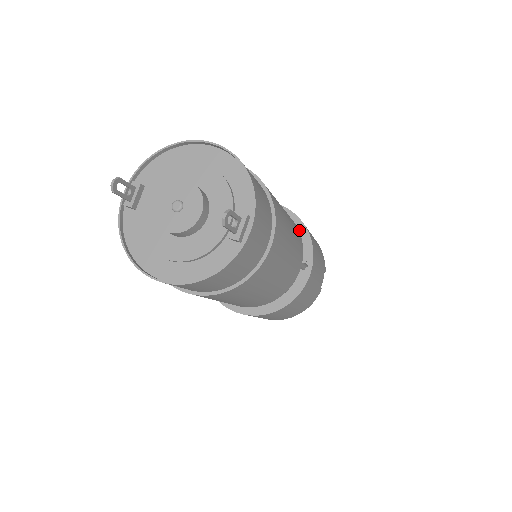
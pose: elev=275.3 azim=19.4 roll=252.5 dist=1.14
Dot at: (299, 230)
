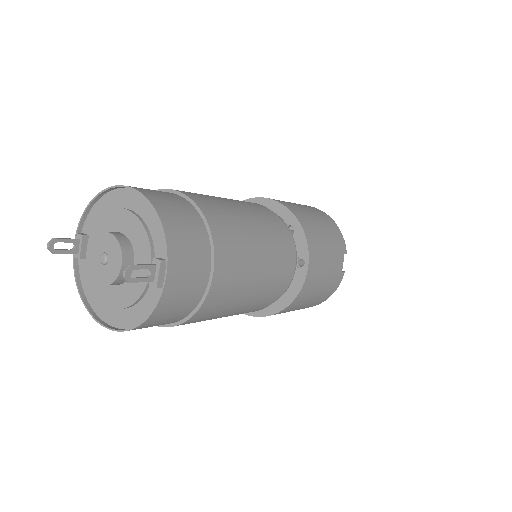
Dot at: (292, 224)
